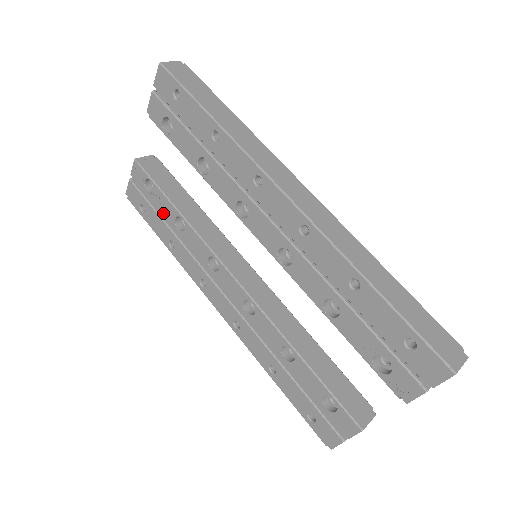
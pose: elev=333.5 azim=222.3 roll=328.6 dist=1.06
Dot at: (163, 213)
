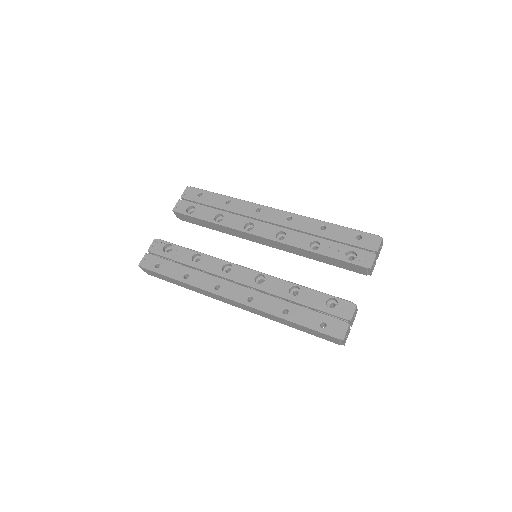
Dot at: (180, 258)
